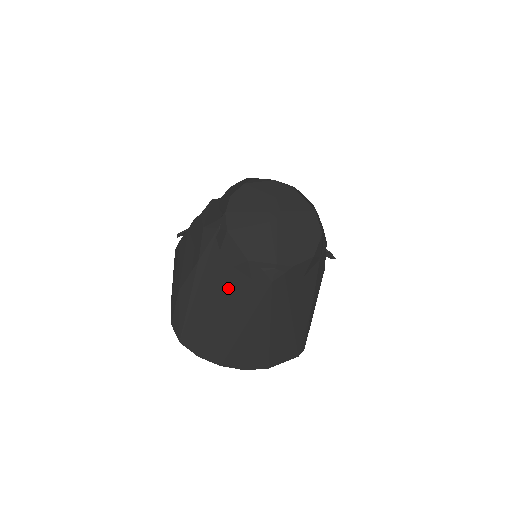
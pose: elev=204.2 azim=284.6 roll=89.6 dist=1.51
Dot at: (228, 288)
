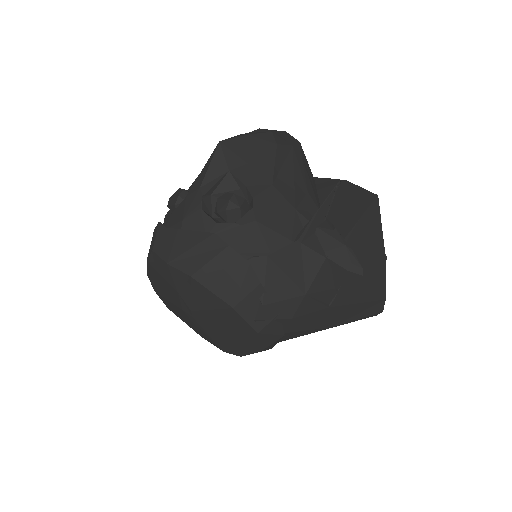
Dot at: occluded
